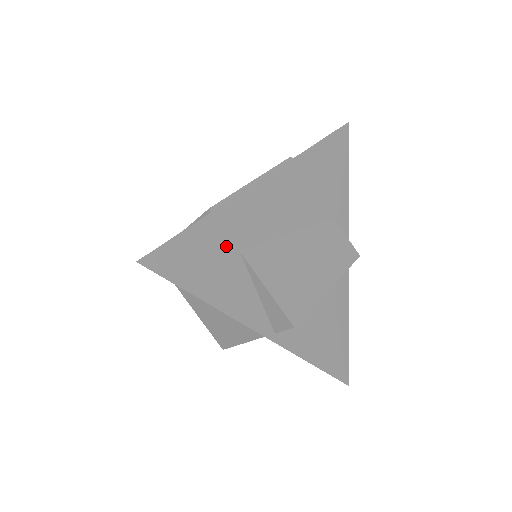
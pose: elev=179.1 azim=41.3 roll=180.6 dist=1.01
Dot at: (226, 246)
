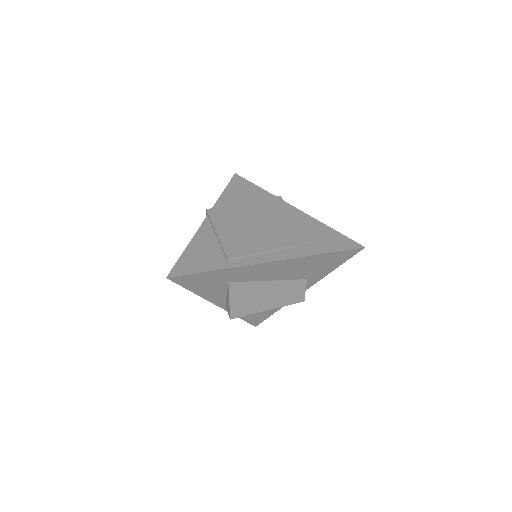
Dot at: (222, 280)
